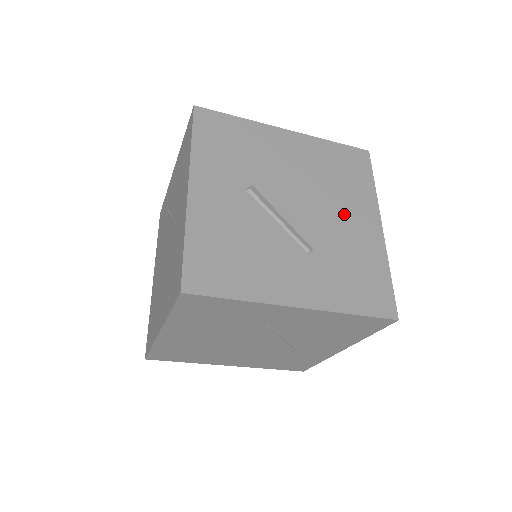
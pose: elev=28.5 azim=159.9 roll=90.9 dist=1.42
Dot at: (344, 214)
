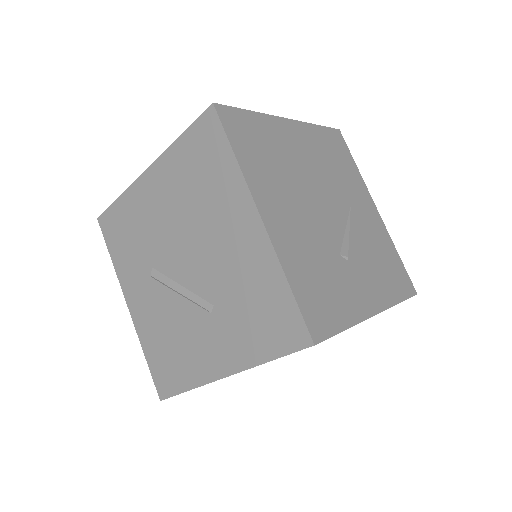
Dot at: (221, 235)
